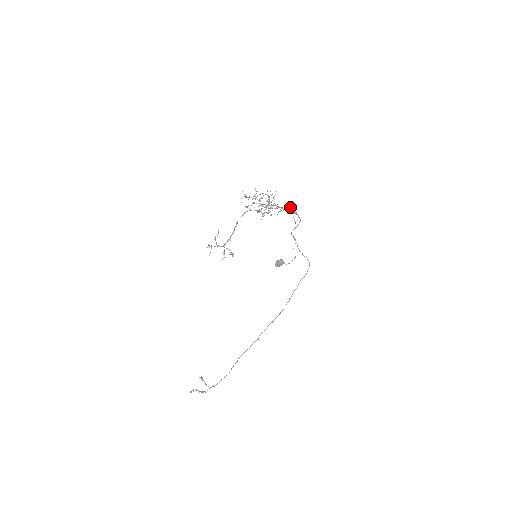
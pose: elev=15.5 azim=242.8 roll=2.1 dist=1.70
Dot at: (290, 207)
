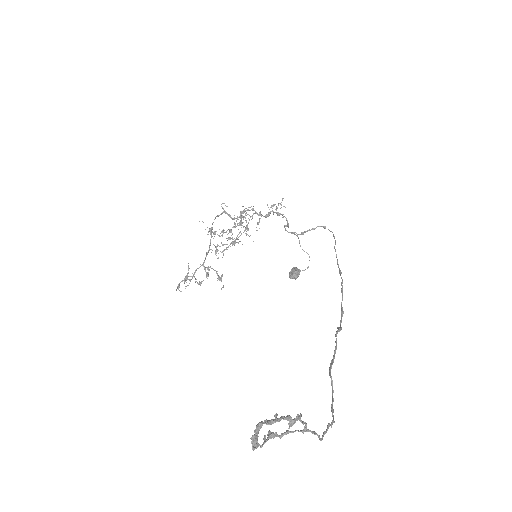
Dot at: (268, 216)
